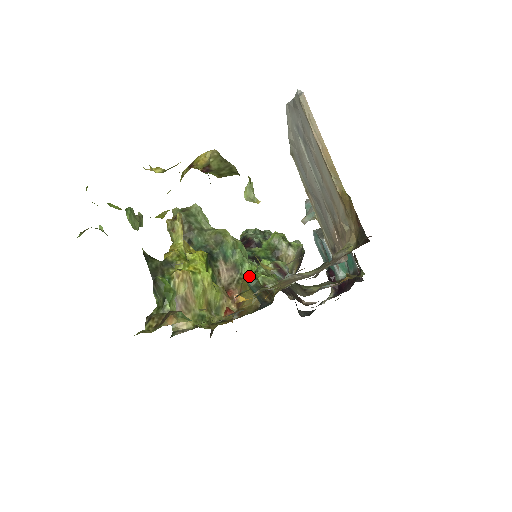
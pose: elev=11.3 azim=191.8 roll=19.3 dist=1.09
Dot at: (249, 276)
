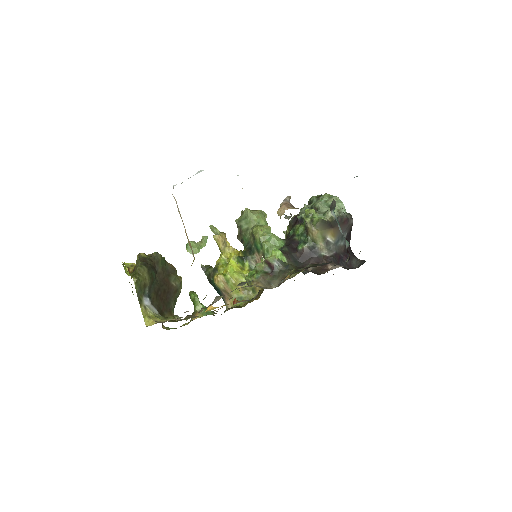
Dot at: (248, 275)
